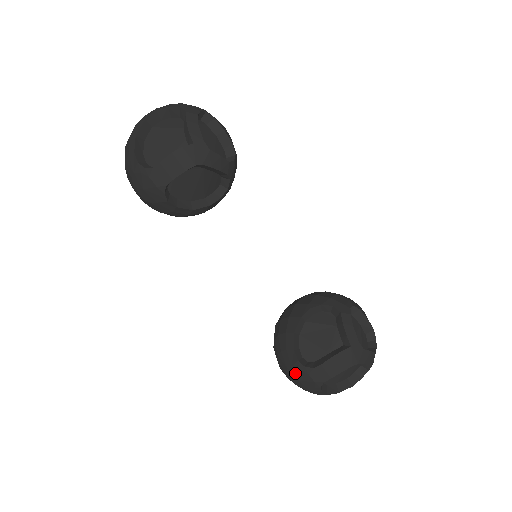
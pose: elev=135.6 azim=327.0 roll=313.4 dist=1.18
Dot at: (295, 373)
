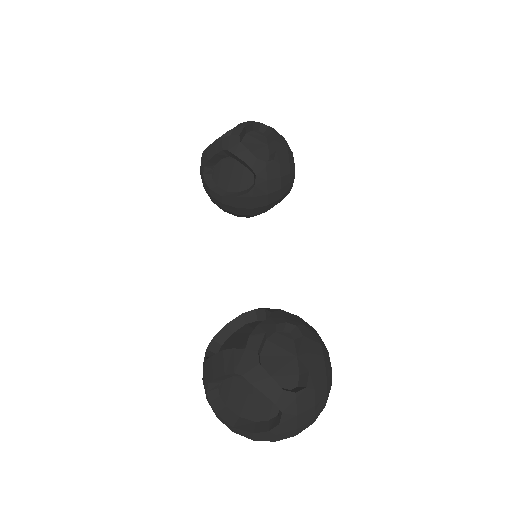
Dot at: occluded
